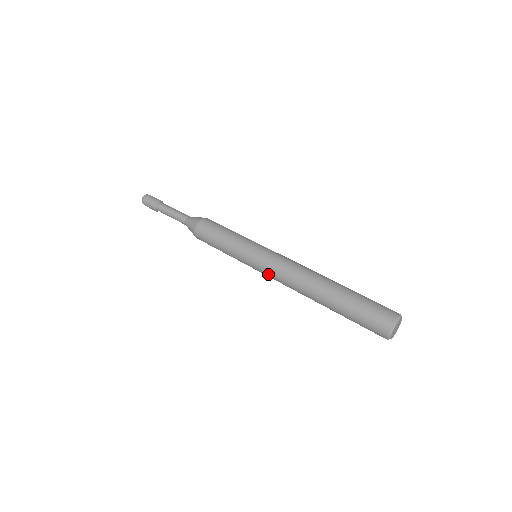
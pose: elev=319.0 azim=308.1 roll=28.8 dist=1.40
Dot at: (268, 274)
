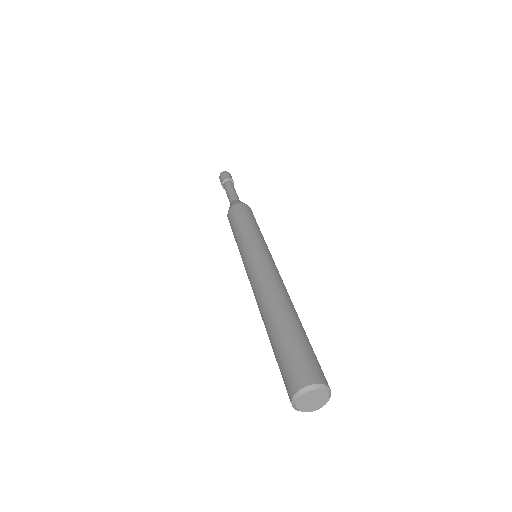
Dot at: (248, 278)
